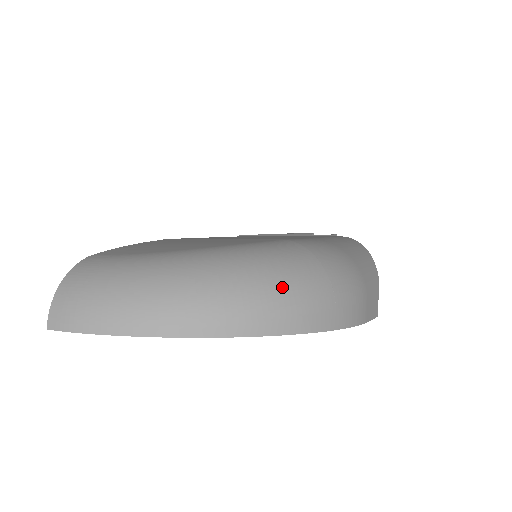
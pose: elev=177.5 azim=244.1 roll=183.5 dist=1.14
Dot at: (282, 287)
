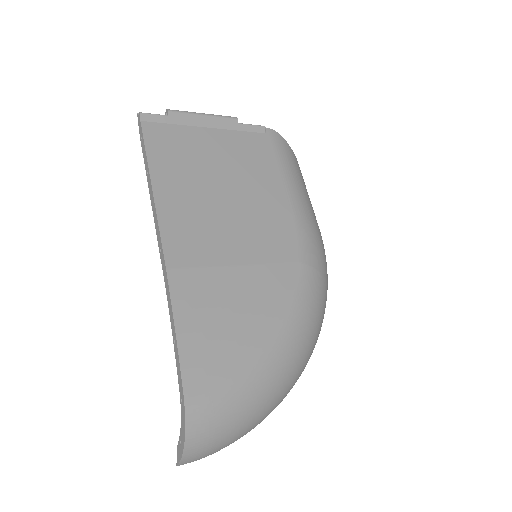
Dot at: occluded
